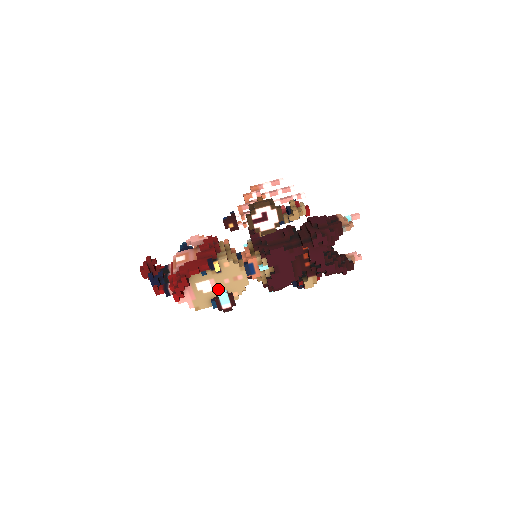
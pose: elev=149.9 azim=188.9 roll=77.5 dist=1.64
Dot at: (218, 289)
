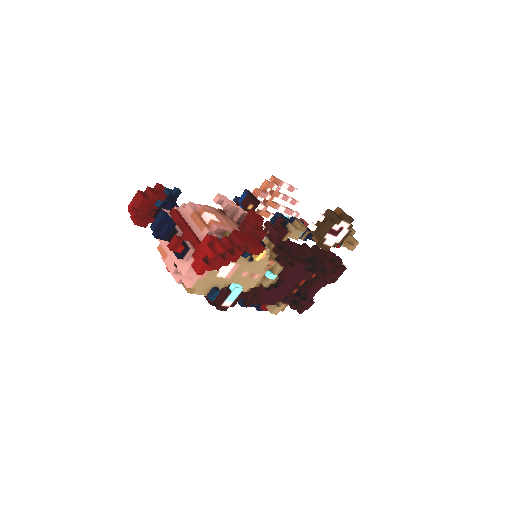
Dot at: (230, 278)
